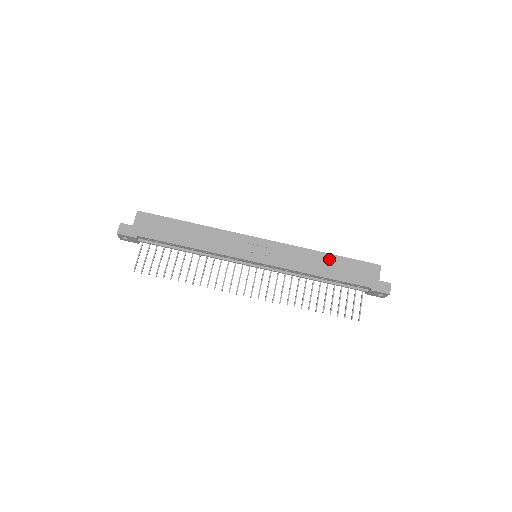
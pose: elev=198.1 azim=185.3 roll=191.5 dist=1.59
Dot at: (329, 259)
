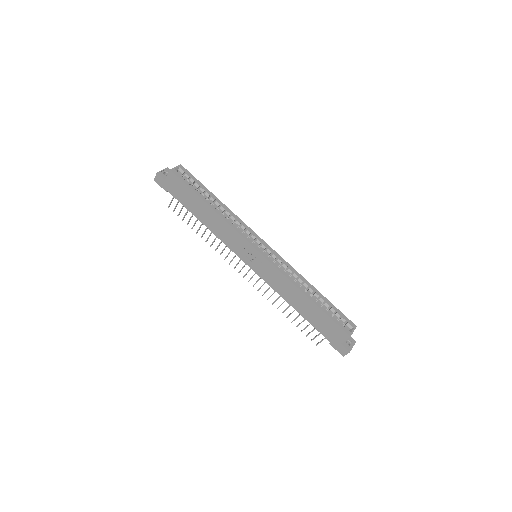
Dot at: (308, 303)
